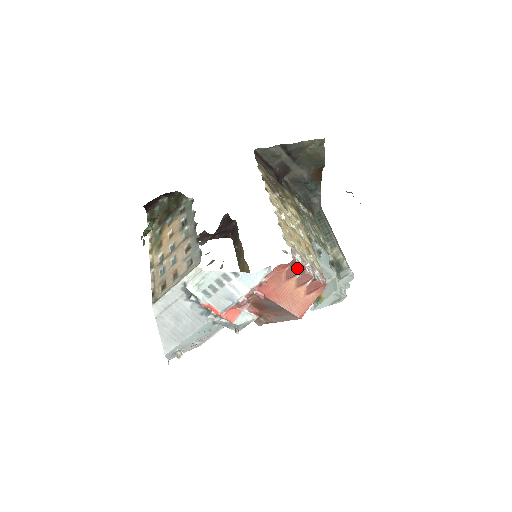
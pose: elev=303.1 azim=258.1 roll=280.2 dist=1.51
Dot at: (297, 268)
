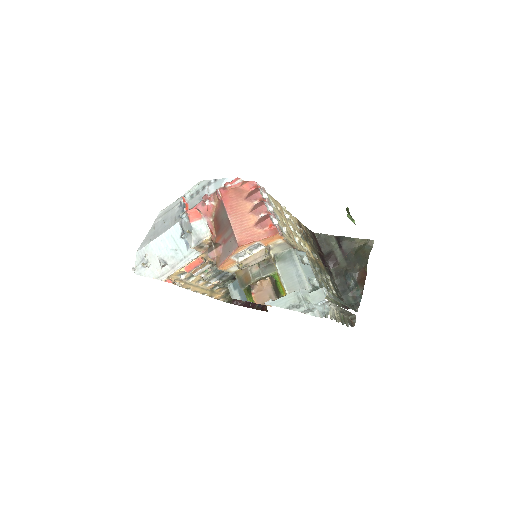
Dot at: (257, 190)
